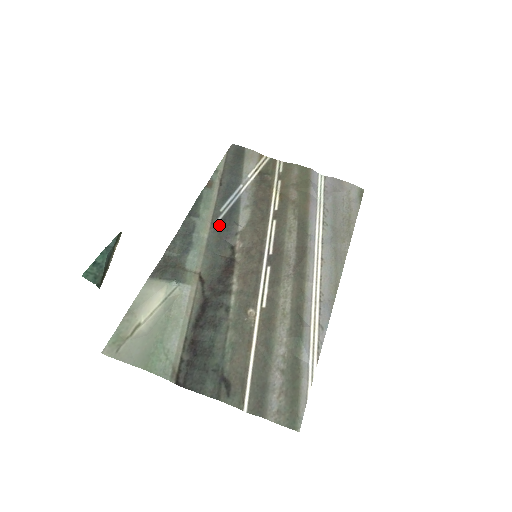
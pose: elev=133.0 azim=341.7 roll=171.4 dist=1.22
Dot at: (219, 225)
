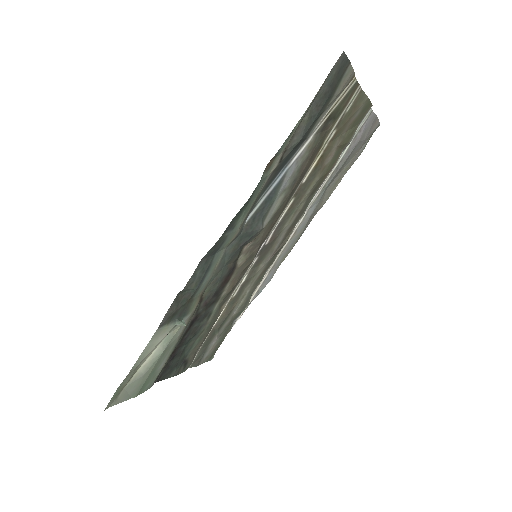
Dot at: (246, 229)
